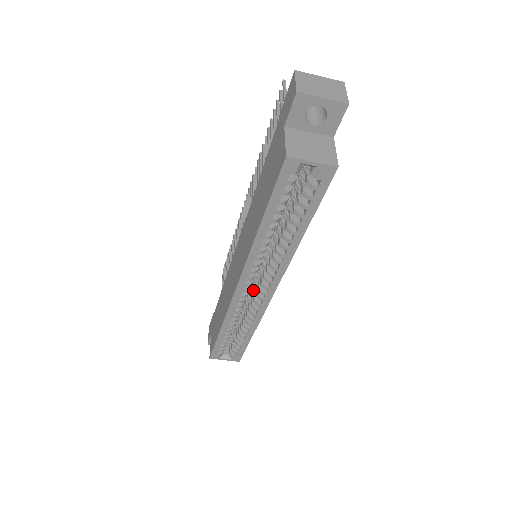
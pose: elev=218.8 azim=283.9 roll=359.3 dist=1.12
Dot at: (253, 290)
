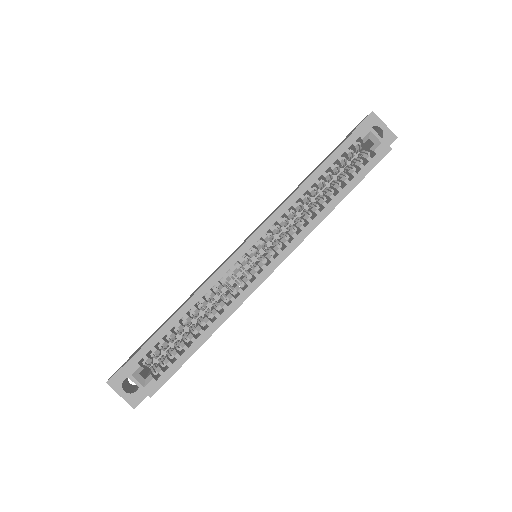
Dot at: (246, 272)
